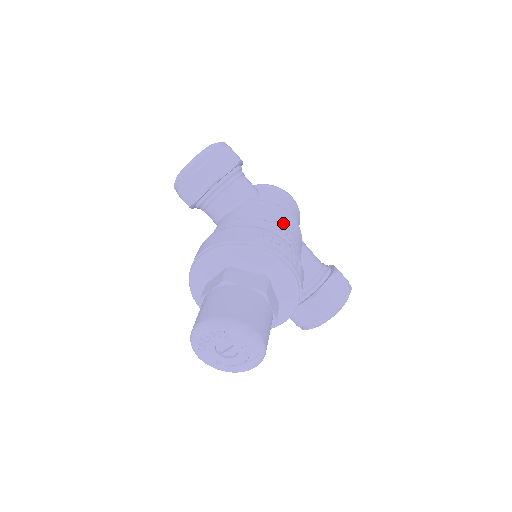
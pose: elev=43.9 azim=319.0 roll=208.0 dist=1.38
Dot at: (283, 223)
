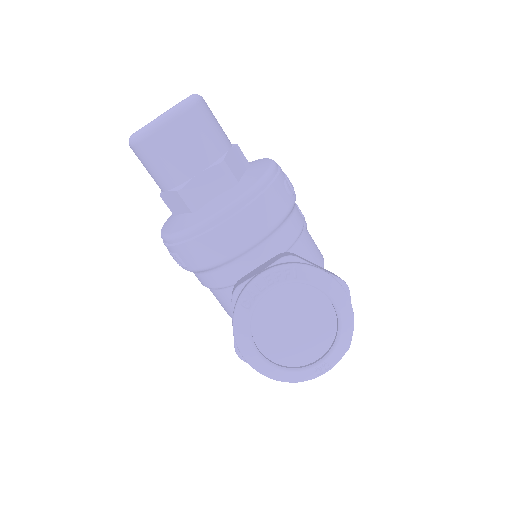
Dot at: occluded
